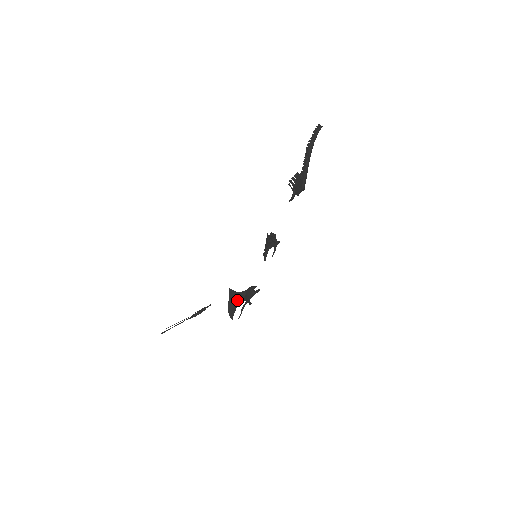
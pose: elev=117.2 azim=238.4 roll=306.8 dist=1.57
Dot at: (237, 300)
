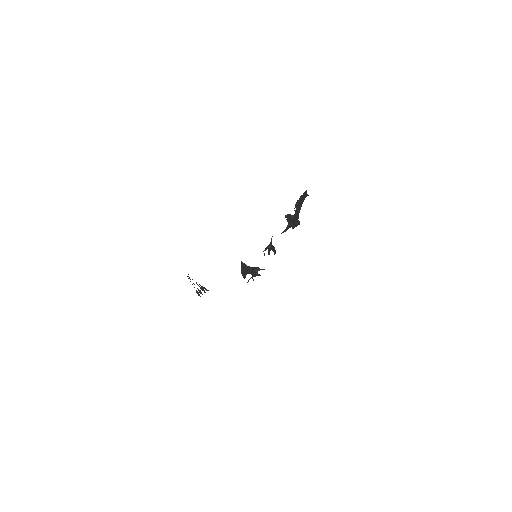
Dot at: (247, 270)
